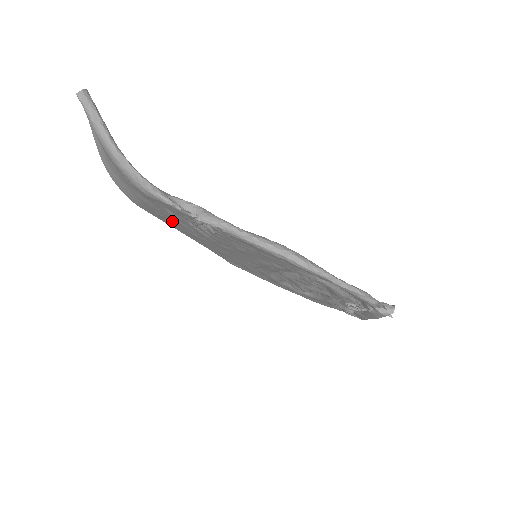
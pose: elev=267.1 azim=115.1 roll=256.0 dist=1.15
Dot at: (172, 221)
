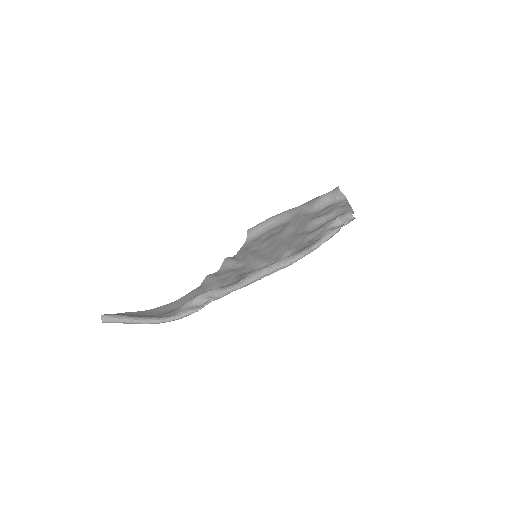
Dot at: (202, 286)
